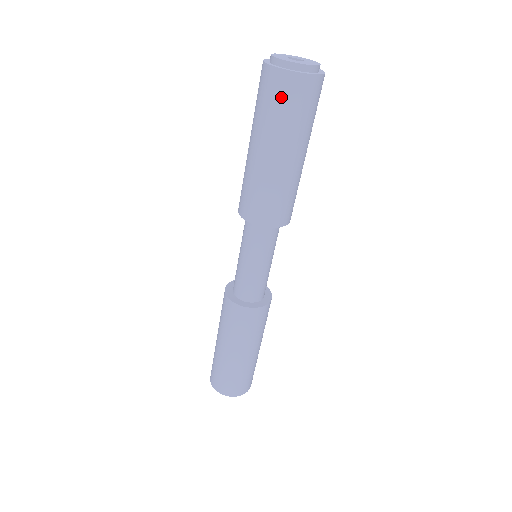
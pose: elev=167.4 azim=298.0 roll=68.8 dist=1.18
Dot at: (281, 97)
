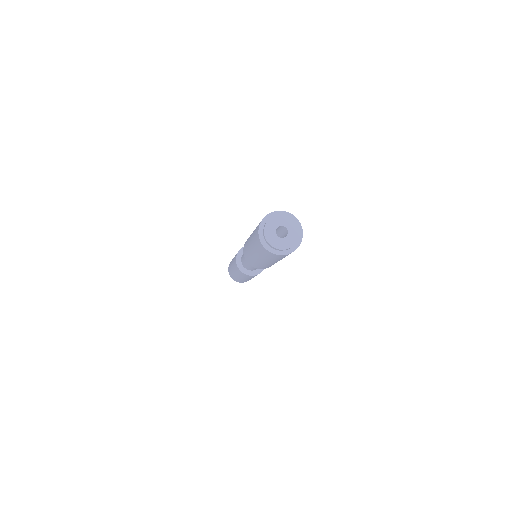
Dot at: (267, 255)
